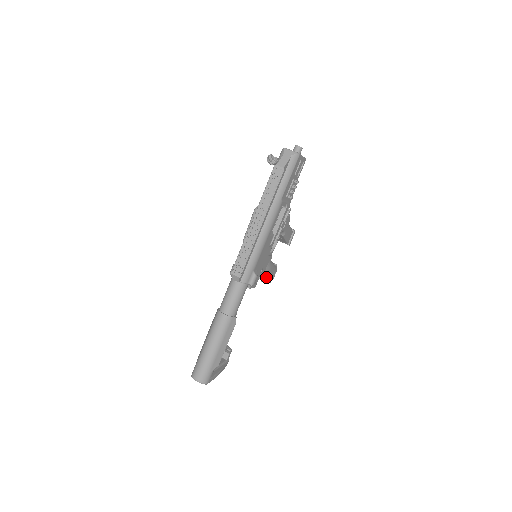
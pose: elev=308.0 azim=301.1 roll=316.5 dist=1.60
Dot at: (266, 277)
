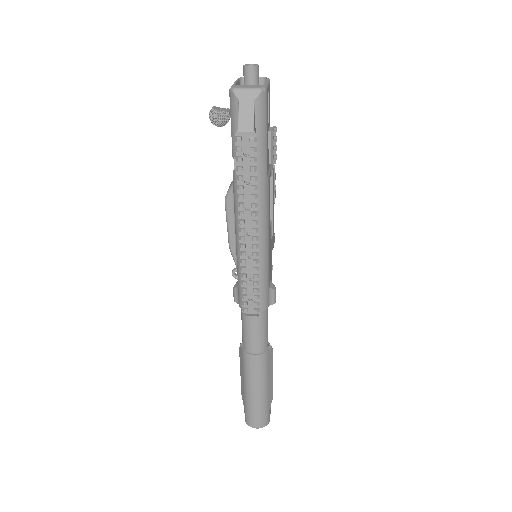
Dot at: occluded
